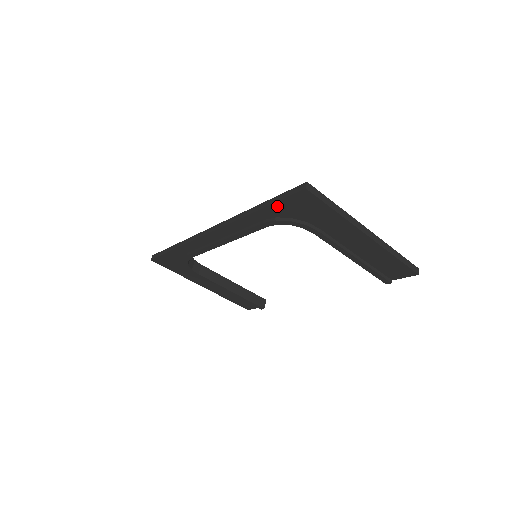
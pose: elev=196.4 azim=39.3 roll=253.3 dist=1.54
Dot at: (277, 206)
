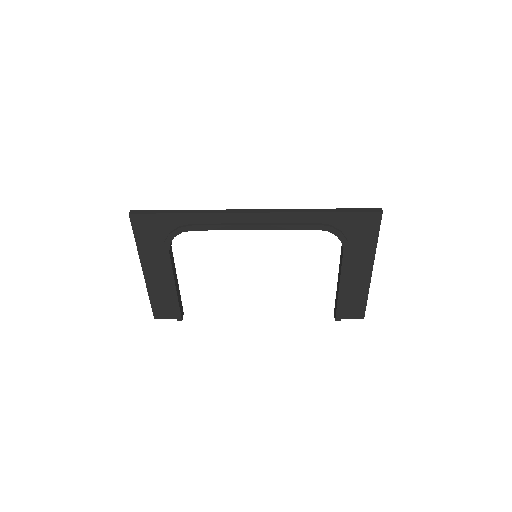
Dot at: (345, 216)
